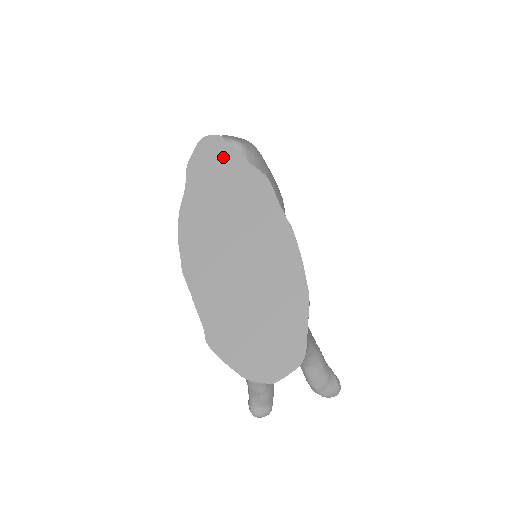
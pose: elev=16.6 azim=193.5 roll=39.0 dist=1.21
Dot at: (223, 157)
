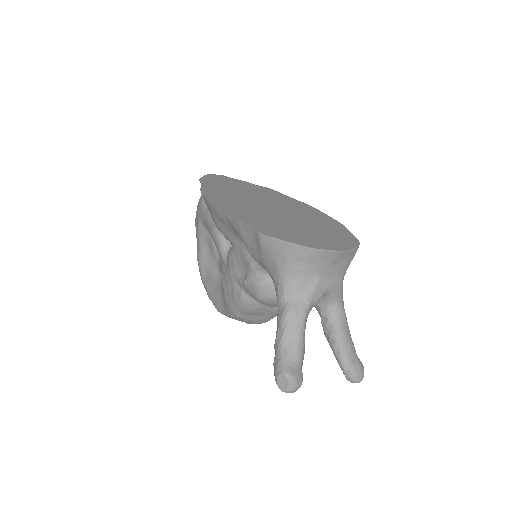
Dot at: (230, 180)
